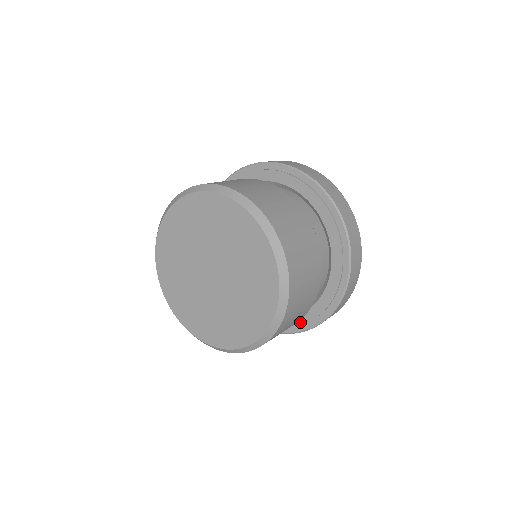
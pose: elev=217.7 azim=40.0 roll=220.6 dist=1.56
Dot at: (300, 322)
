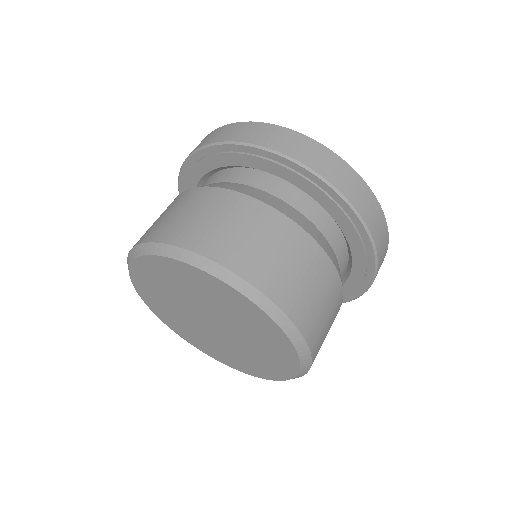
Dot at: occluded
